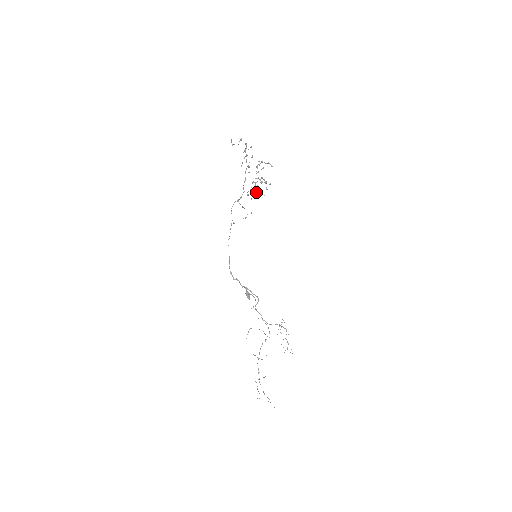
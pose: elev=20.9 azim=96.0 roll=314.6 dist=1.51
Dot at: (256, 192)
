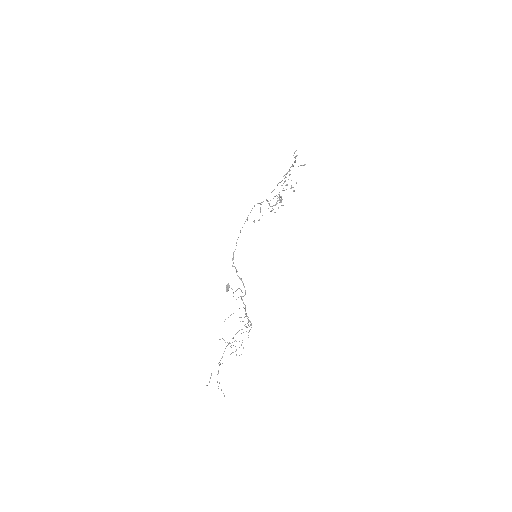
Dot at: (274, 205)
